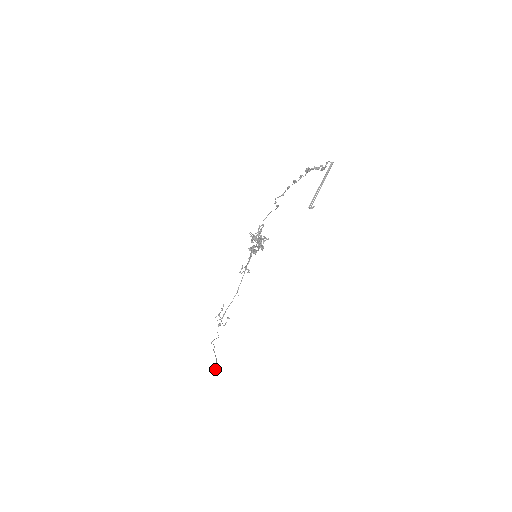
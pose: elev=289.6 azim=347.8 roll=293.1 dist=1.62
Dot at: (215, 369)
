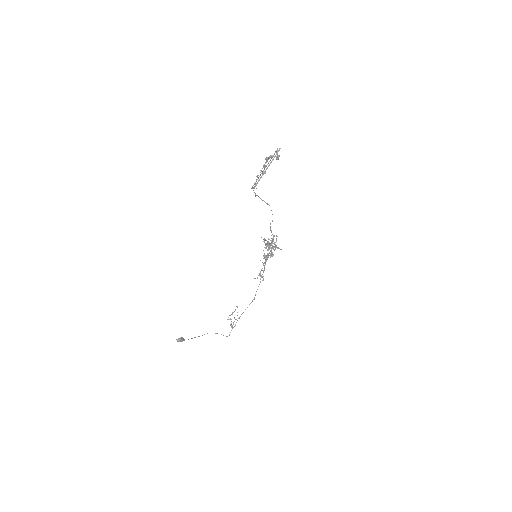
Dot at: (179, 338)
